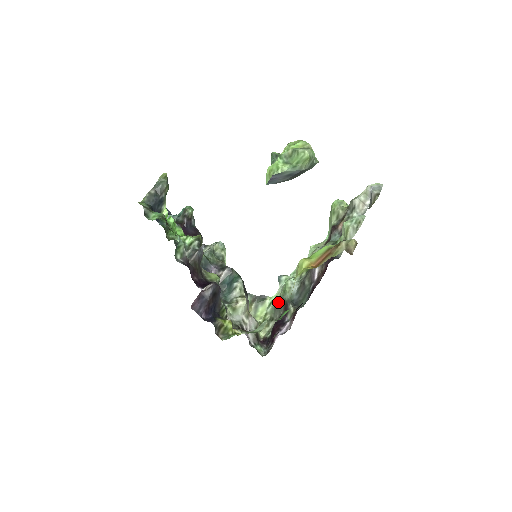
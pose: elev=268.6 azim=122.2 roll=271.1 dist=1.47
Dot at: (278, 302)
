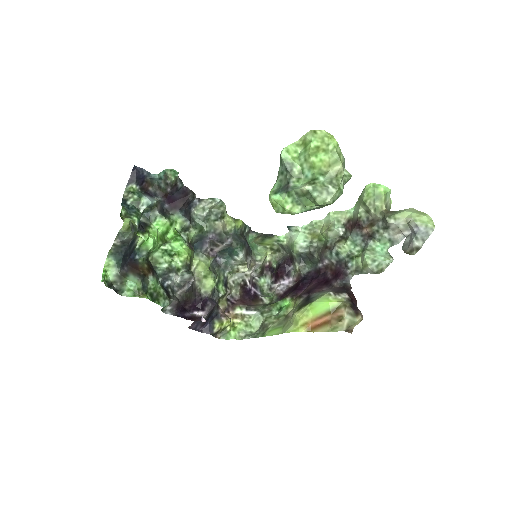
Dot at: (285, 246)
